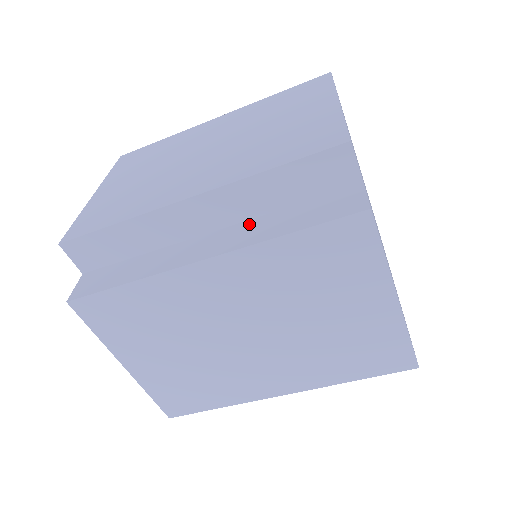
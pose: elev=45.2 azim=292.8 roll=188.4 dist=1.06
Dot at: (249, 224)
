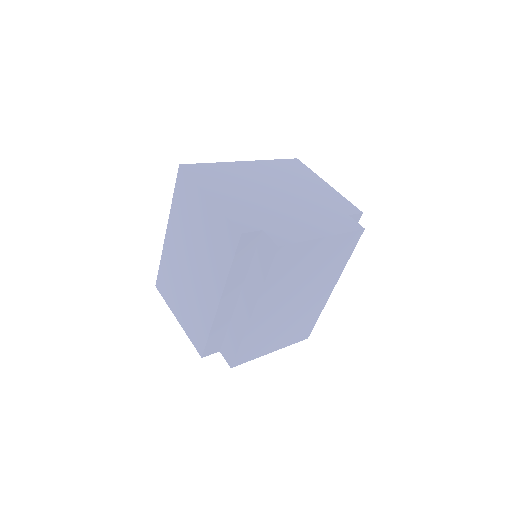
Dot at: (247, 283)
